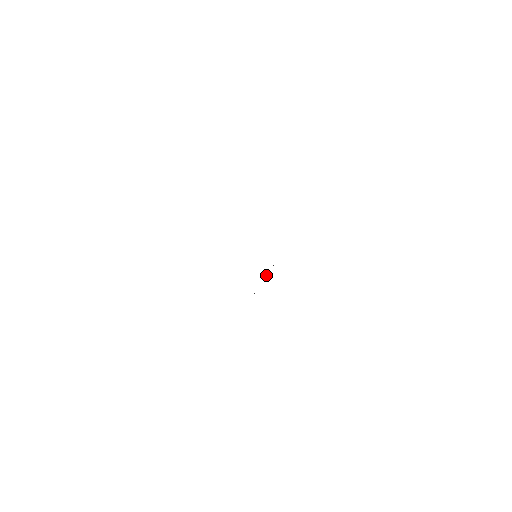
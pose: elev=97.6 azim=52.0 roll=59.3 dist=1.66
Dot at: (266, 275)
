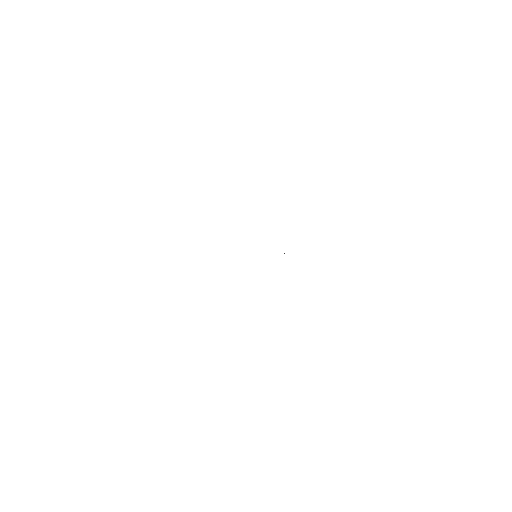
Dot at: occluded
